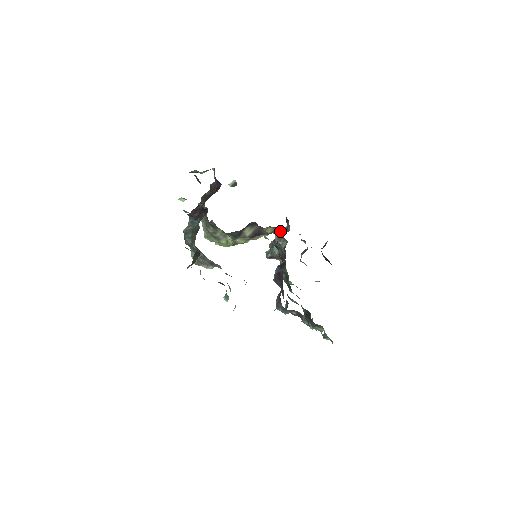
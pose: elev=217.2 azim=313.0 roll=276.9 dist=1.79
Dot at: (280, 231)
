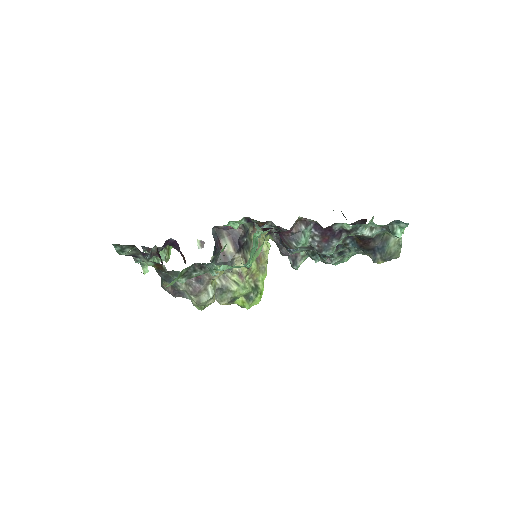
Dot at: occluded
